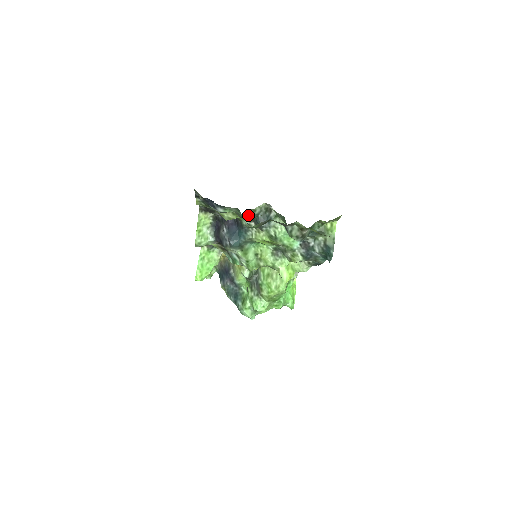
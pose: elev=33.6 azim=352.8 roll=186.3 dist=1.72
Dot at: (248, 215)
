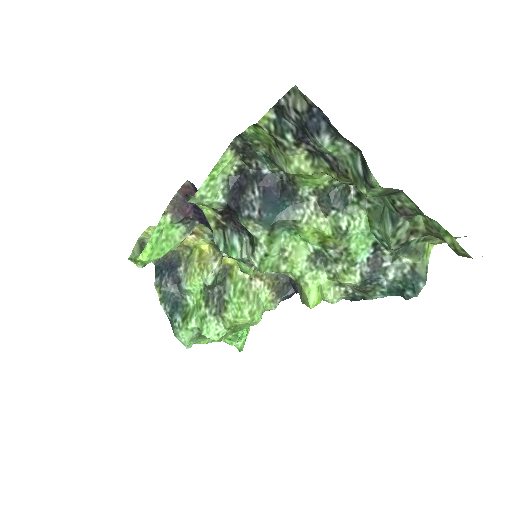
Dot at: (320, 181)
